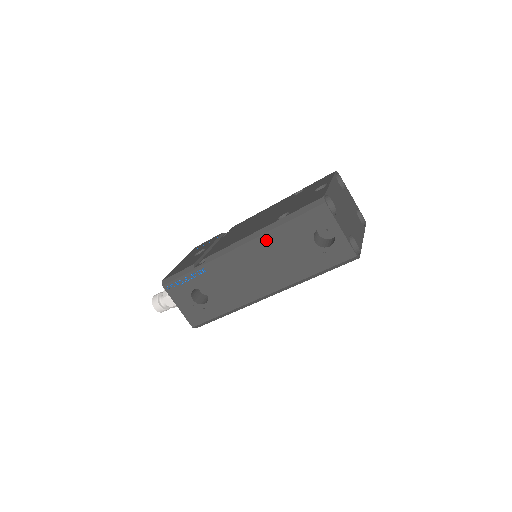
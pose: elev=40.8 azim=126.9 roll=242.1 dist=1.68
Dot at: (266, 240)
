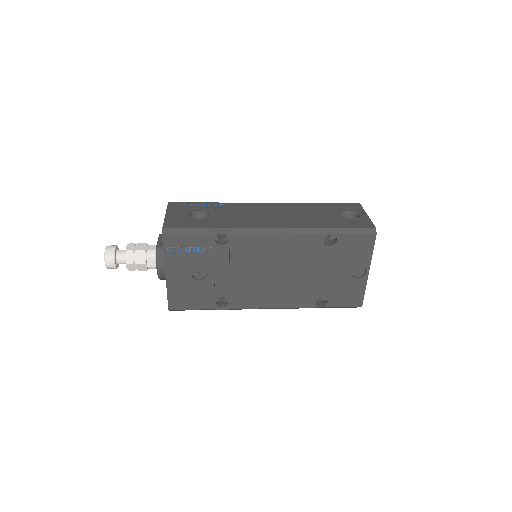
Dot at: occluded
